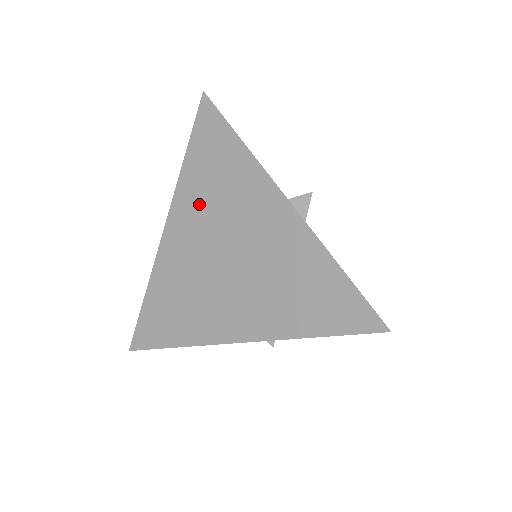
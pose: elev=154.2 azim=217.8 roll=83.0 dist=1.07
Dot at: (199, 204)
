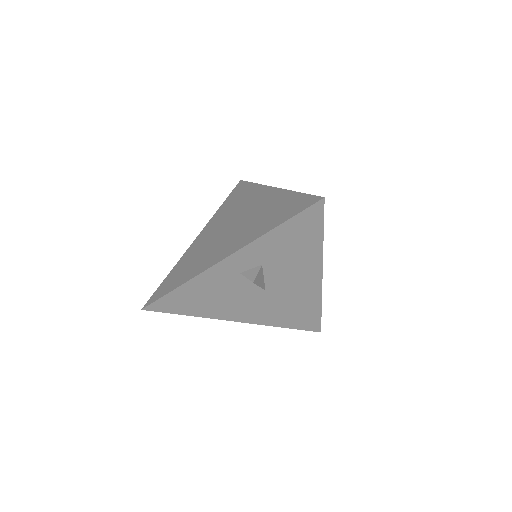
Dot at: (222, 216)
